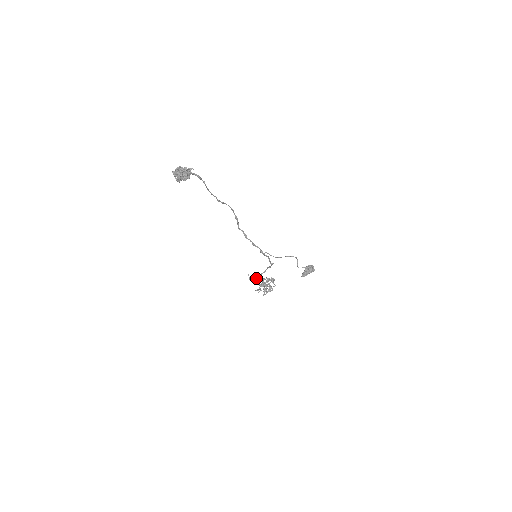
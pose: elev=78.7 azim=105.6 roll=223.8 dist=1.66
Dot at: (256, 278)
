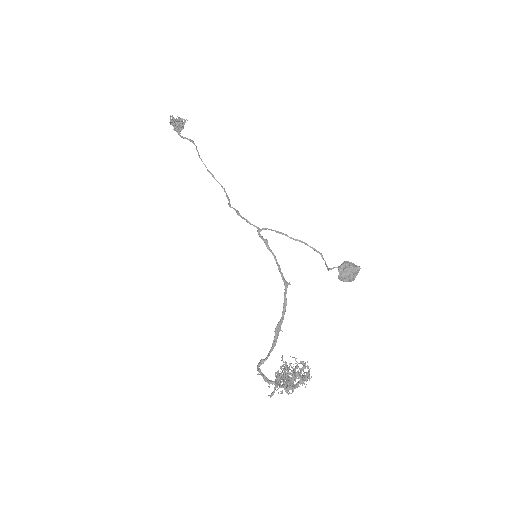
Dot at: occluded
